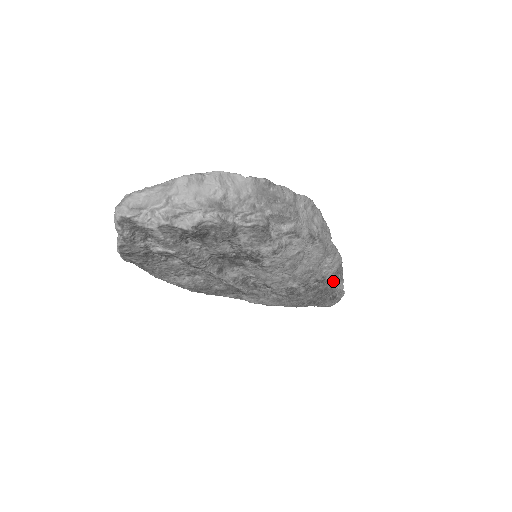
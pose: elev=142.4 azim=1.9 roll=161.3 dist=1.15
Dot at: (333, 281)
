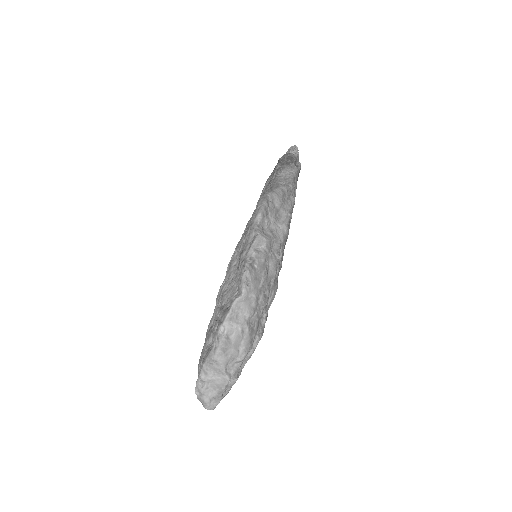
Dot at: occluded
